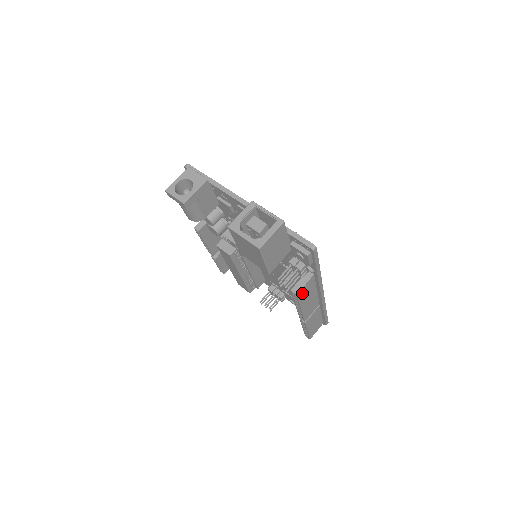
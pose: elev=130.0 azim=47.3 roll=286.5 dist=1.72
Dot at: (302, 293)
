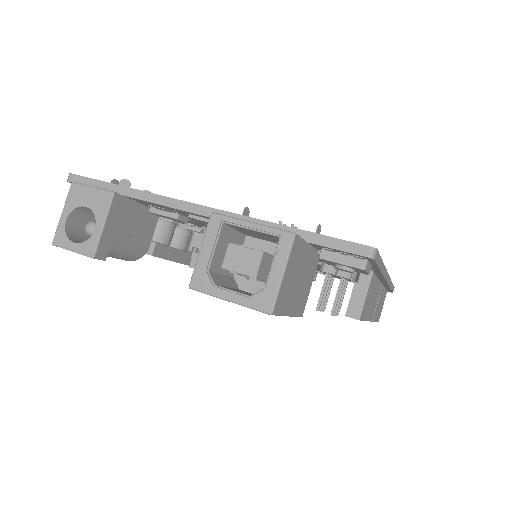
Dot at: (364, 308)
